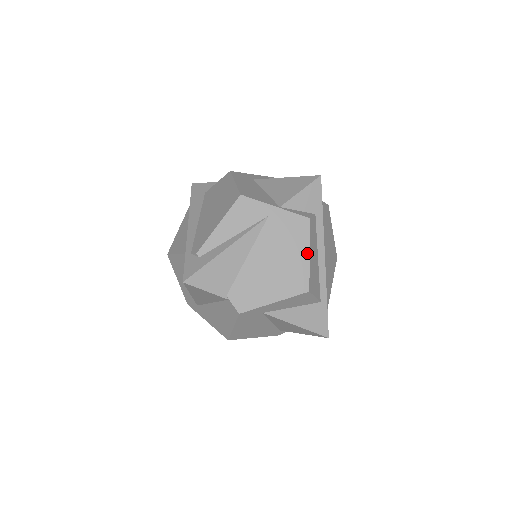
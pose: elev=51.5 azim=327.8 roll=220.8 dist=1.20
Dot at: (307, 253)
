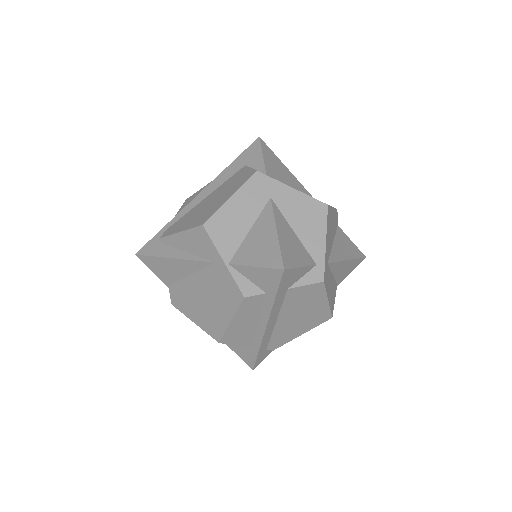
Dot at: (230, 318)
